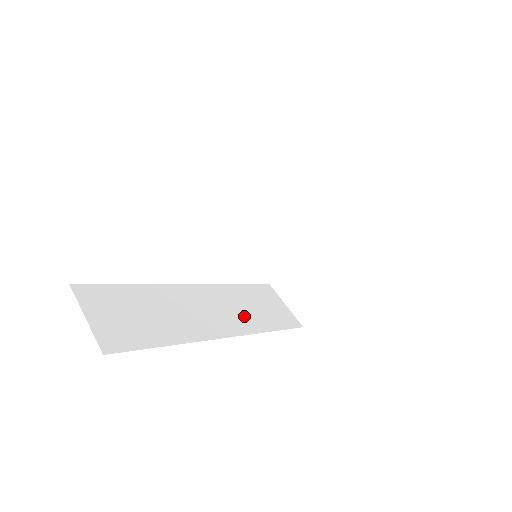
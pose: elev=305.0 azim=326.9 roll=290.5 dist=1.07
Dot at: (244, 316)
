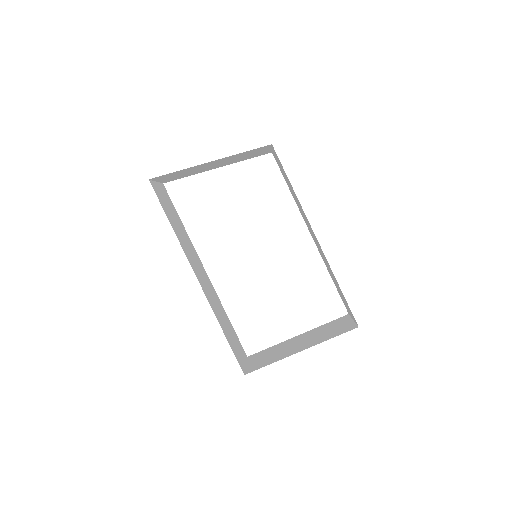
Dot at: (216, 307)
